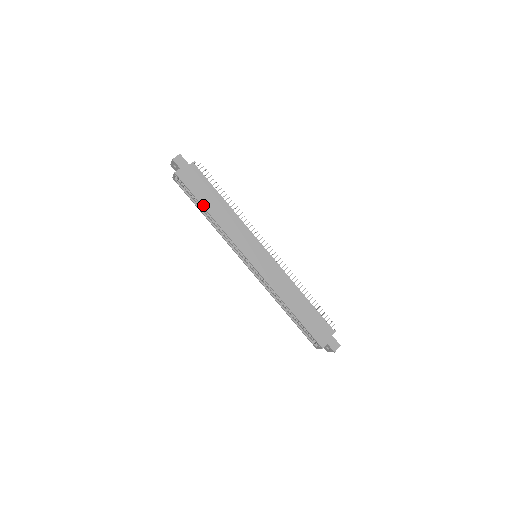
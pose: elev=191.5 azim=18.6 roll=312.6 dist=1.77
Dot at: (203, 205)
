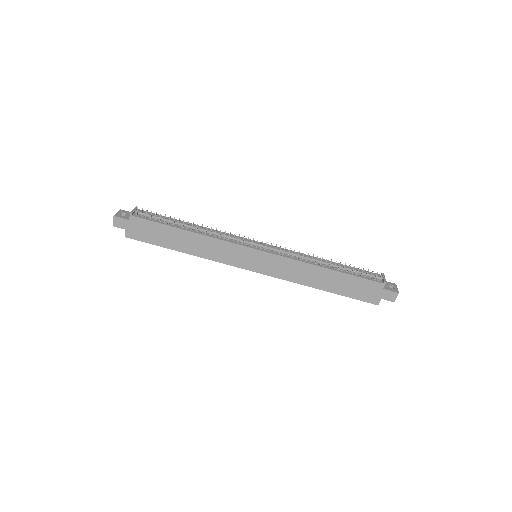
Dot at: (171, 249)
